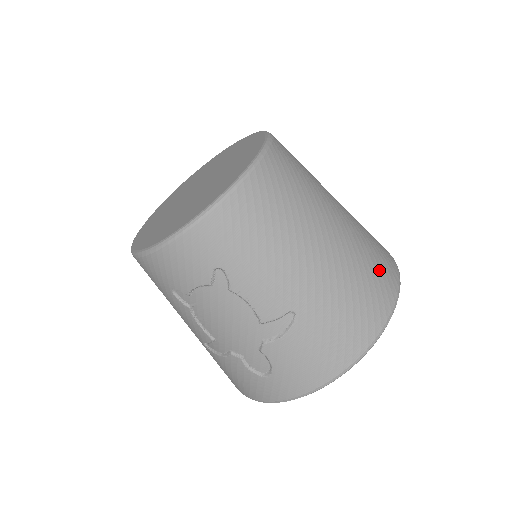
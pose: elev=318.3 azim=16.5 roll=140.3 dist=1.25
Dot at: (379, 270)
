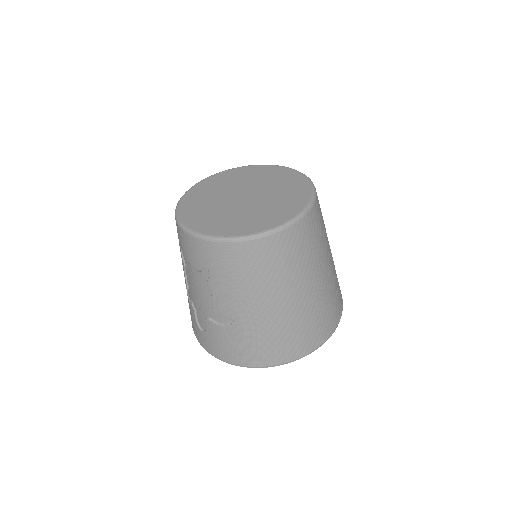
Dot at: (310, 333)
